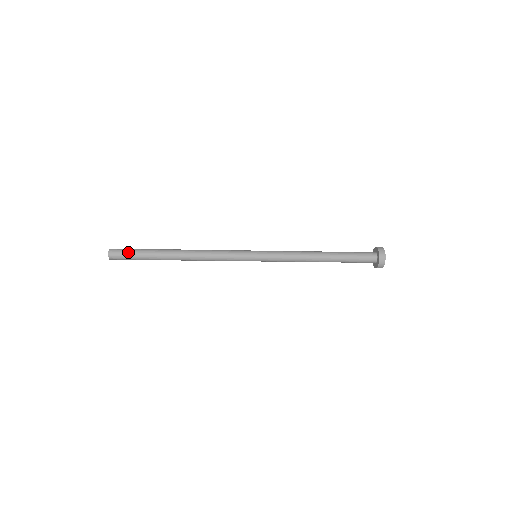
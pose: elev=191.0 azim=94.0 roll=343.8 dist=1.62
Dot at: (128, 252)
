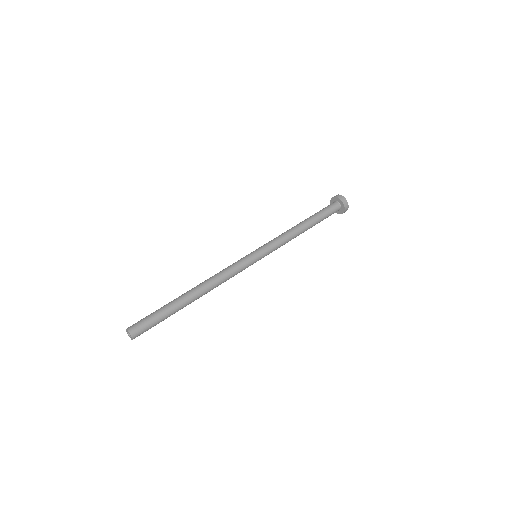
Dot at: occluded
